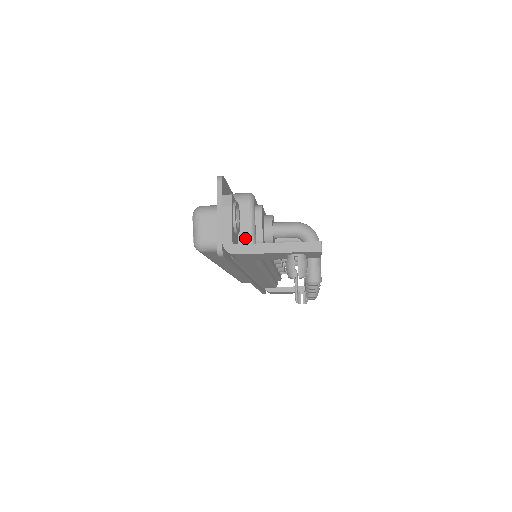
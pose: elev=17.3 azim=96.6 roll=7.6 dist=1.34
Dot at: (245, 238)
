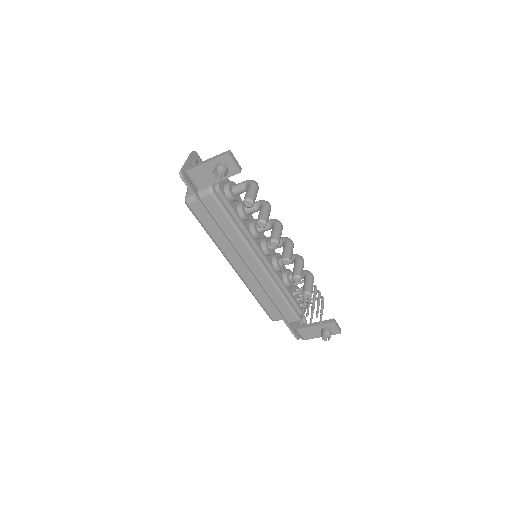
Dot at: occluded
